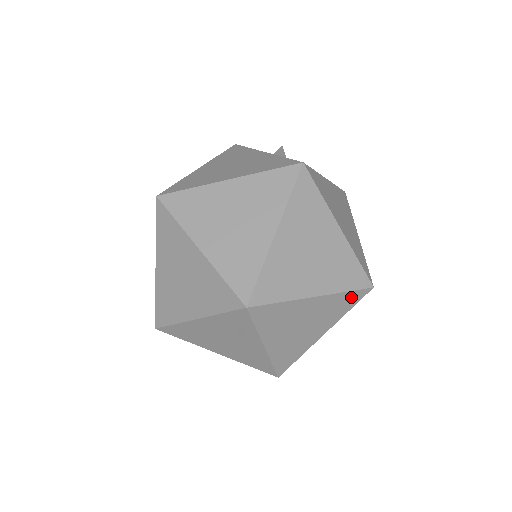
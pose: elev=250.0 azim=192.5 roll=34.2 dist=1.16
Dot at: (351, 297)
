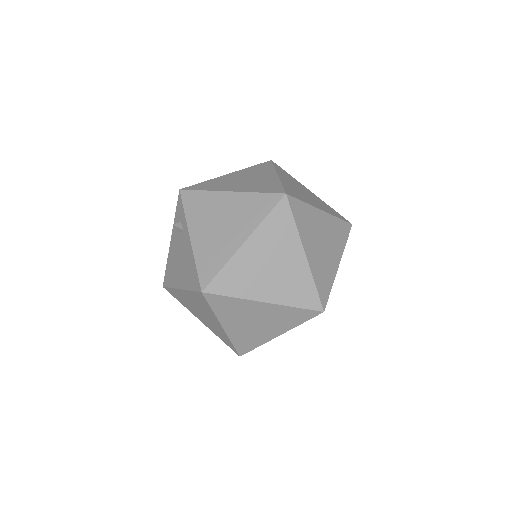
Dot at: (264, 200)
